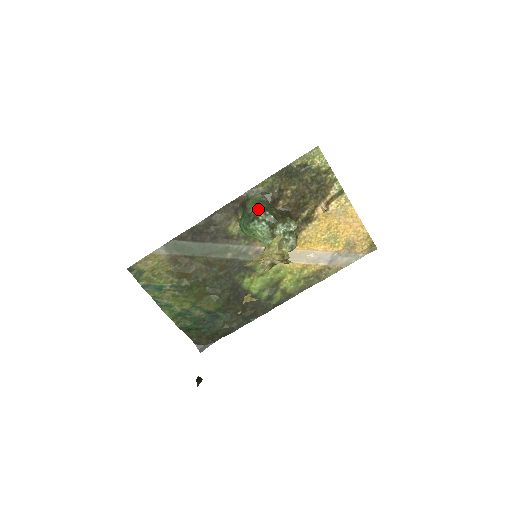
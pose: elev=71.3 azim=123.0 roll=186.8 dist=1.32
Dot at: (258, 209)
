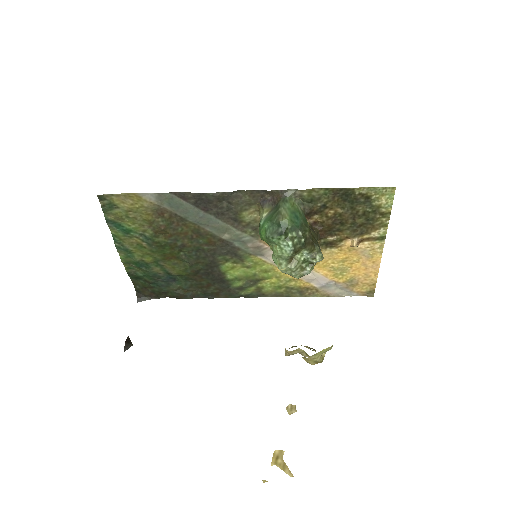
Dot at: (292, 223)
